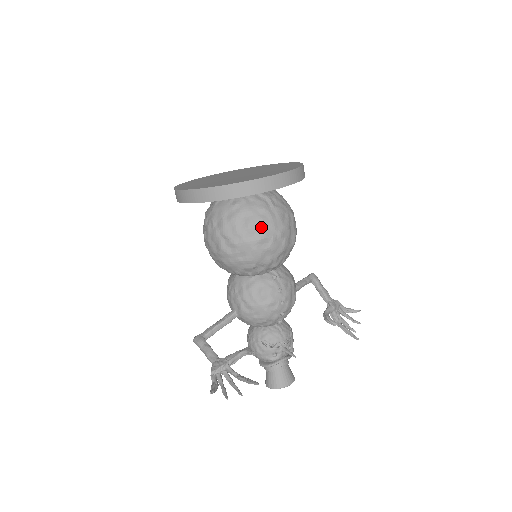
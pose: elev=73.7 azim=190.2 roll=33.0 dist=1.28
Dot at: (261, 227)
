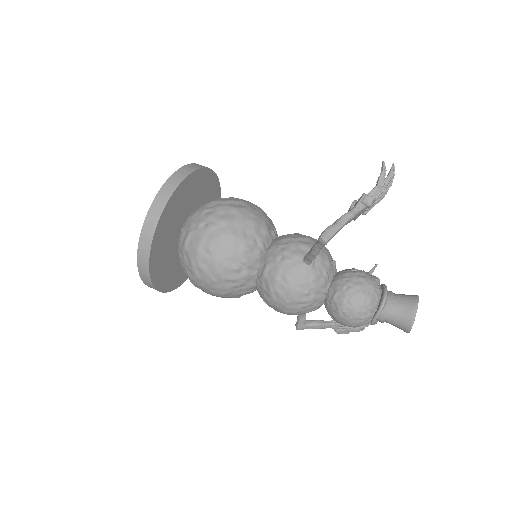
Dot at: occluded
